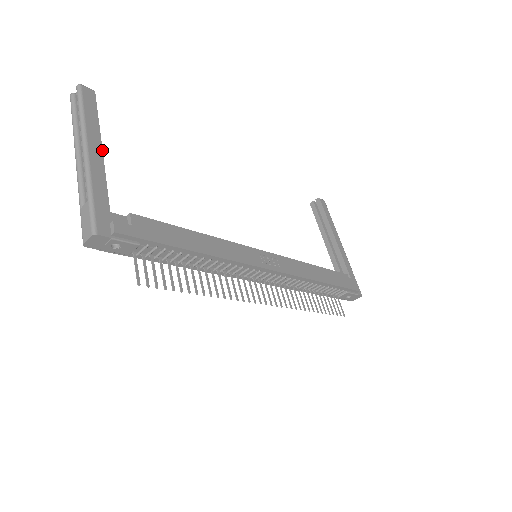
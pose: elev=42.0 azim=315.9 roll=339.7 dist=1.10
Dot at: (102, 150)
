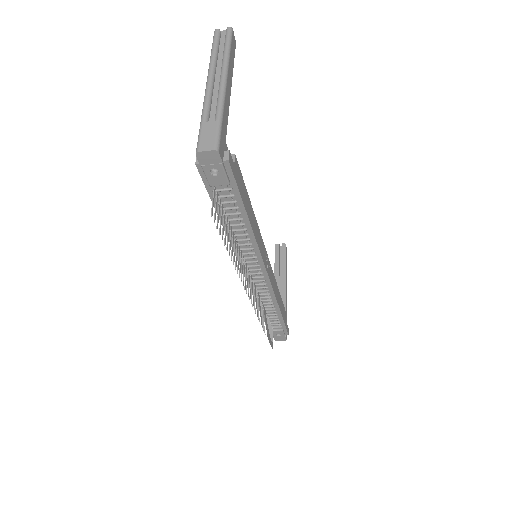
Dot at: occluded
